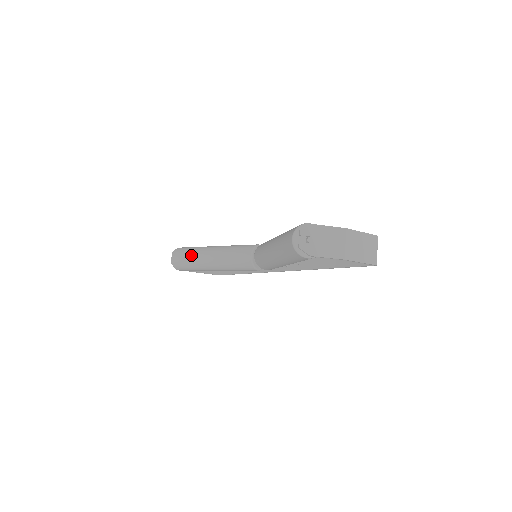
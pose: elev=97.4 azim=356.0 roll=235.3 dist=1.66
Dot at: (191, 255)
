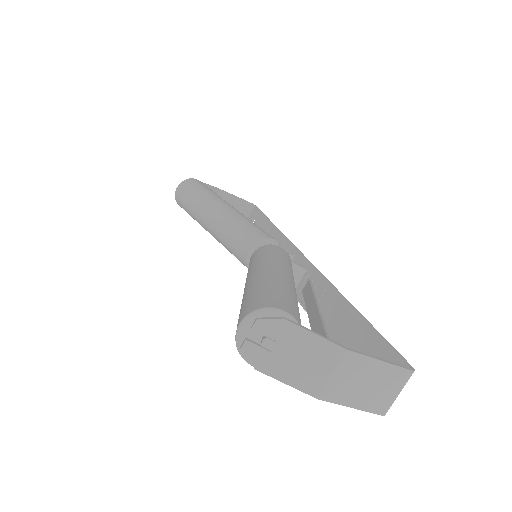
Dot at: (194, 201)
